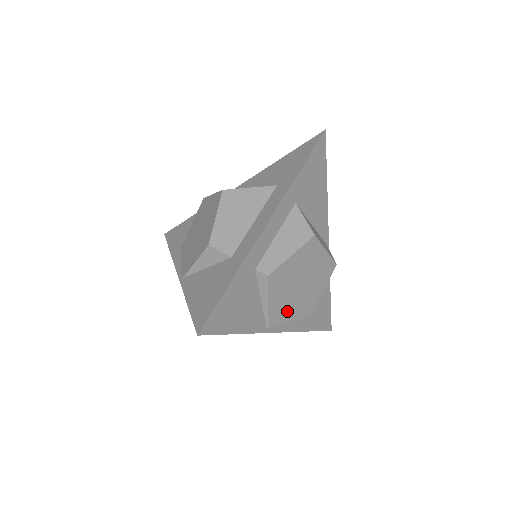
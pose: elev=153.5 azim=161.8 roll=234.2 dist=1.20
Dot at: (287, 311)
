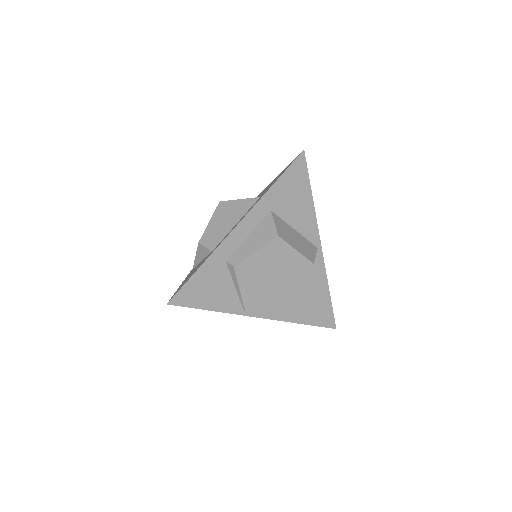
Dot at: (263, 299)
